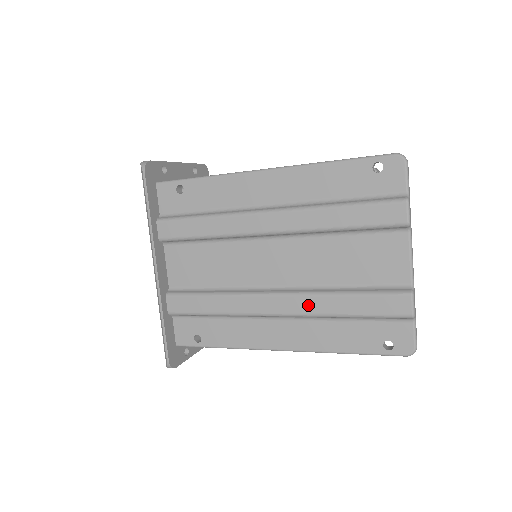
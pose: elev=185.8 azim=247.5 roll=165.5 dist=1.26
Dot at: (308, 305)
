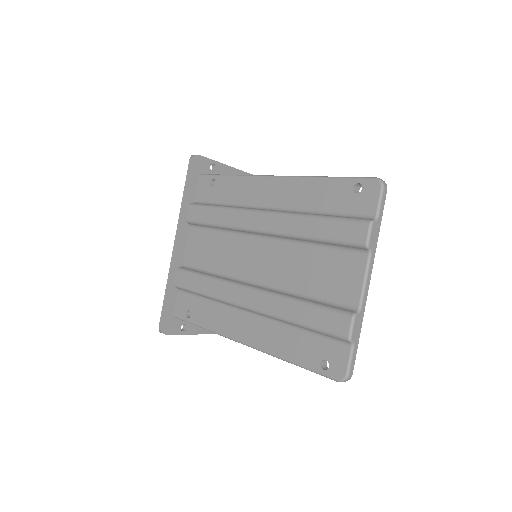
Dot at: (269, 304)
